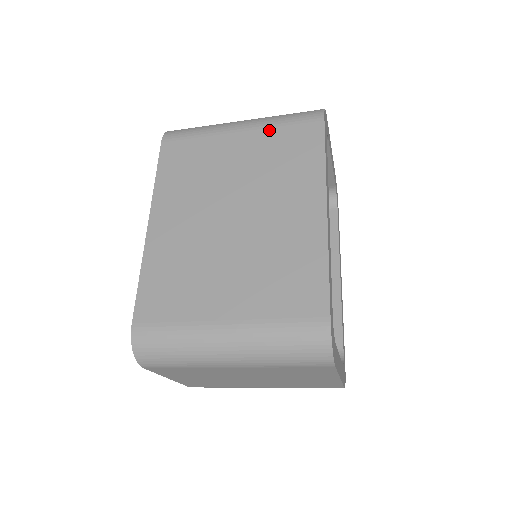
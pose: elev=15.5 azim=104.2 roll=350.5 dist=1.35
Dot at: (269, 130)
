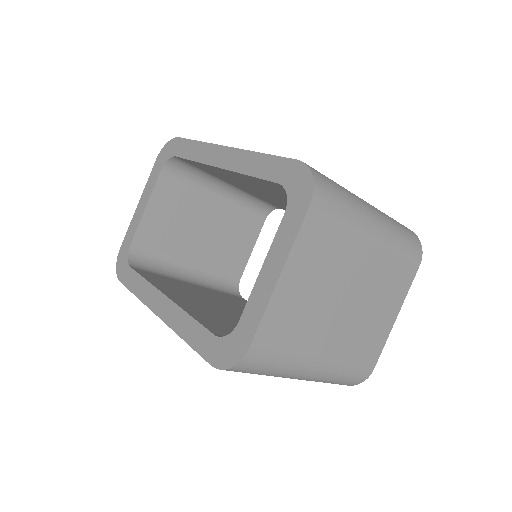
Dot at: occluded
